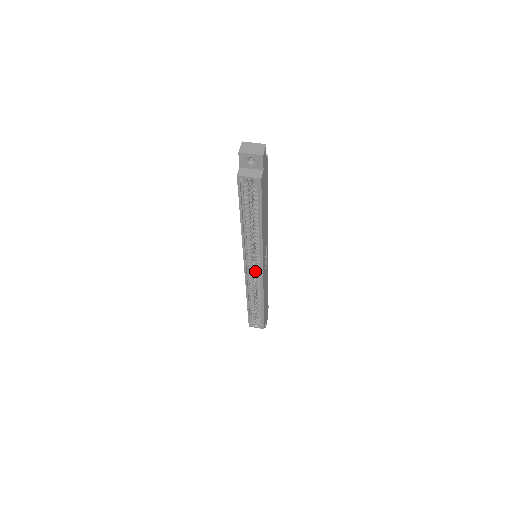
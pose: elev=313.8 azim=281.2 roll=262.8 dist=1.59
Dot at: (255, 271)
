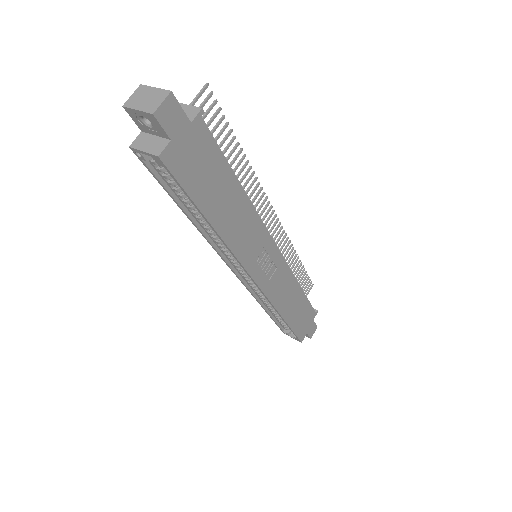
Dot at: occluded
